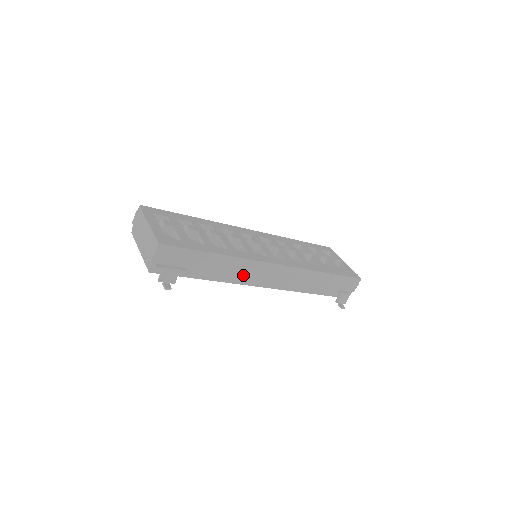
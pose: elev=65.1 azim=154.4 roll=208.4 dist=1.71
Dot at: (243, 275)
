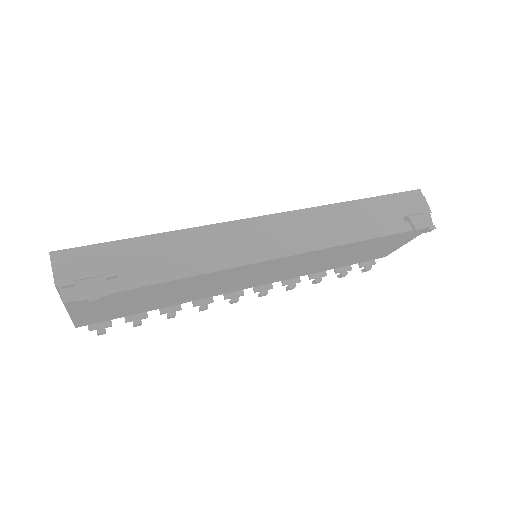
Dot at: (223, 251)
